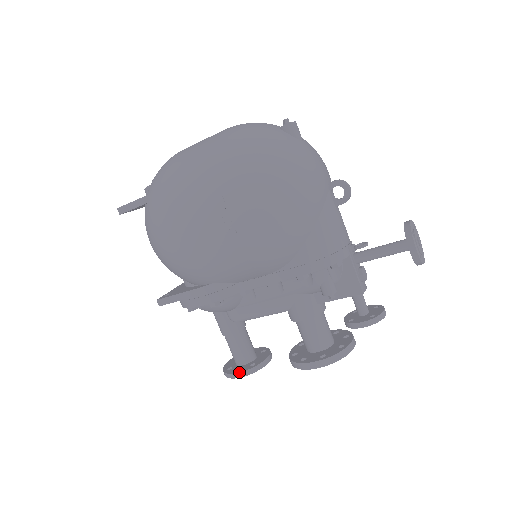
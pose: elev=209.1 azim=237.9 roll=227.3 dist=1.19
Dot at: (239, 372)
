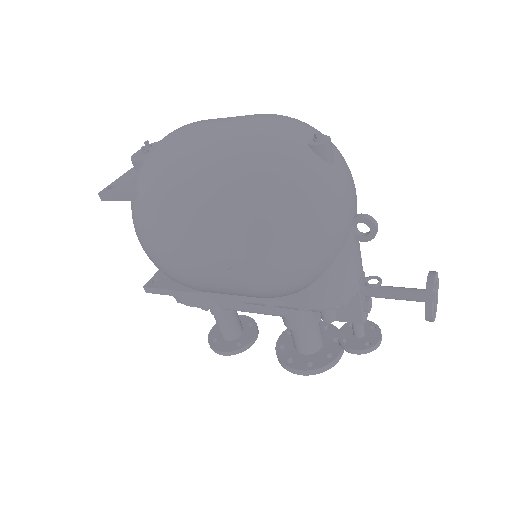
Dot at: (224, 352)
